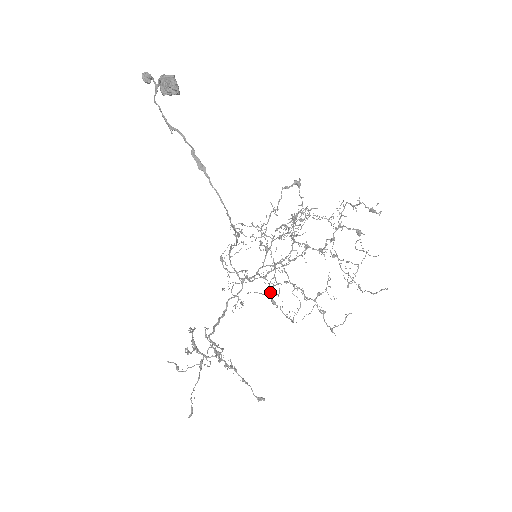
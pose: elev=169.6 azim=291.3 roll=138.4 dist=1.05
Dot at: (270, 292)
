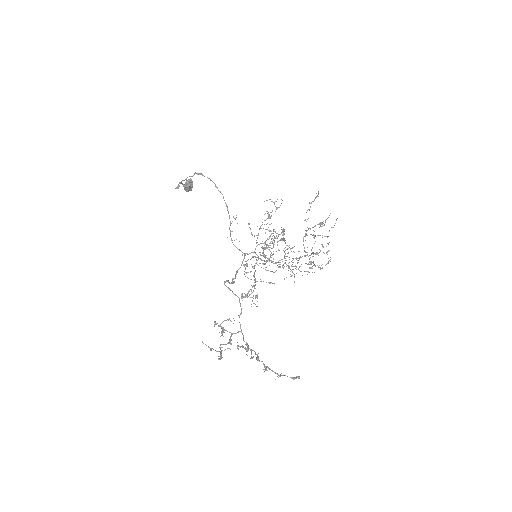
Dot at: (262, 247)
